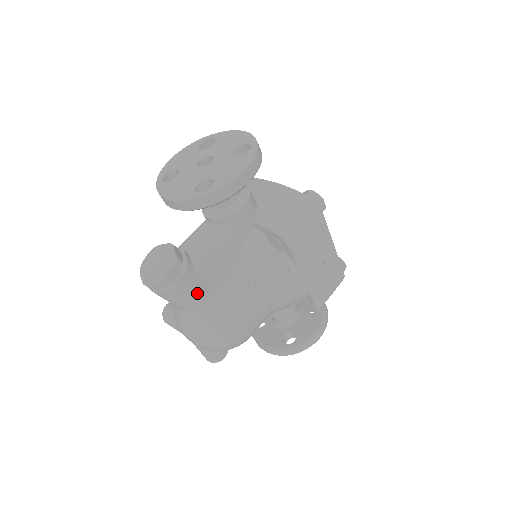
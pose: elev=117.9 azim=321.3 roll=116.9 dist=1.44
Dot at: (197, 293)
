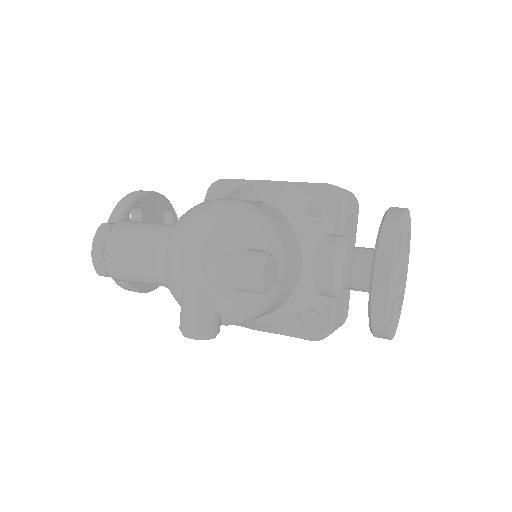
Dot at: (153, 224)
